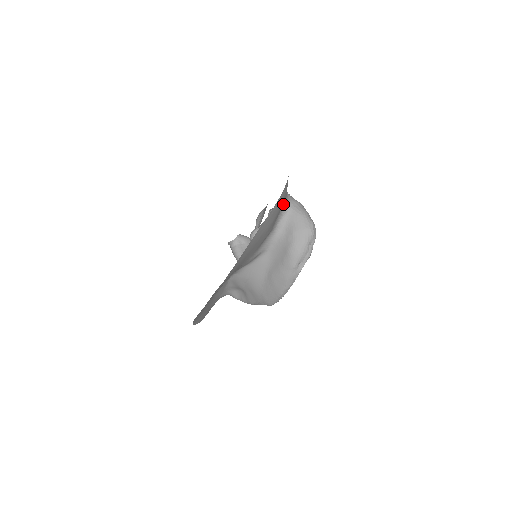
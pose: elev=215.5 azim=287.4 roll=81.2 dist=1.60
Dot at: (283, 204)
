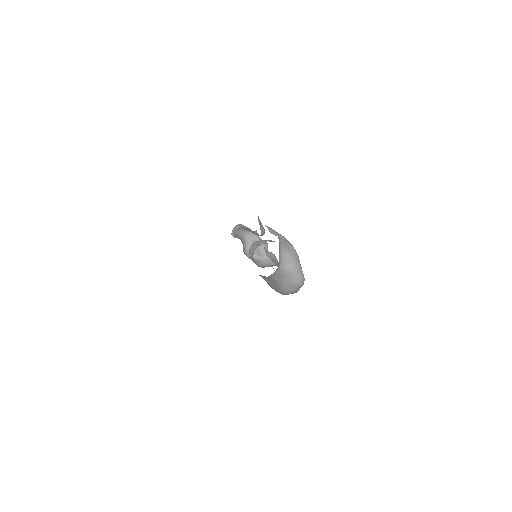
Dot at: occluded
